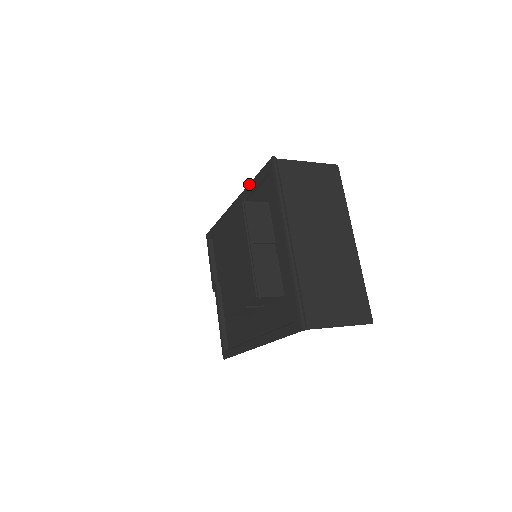
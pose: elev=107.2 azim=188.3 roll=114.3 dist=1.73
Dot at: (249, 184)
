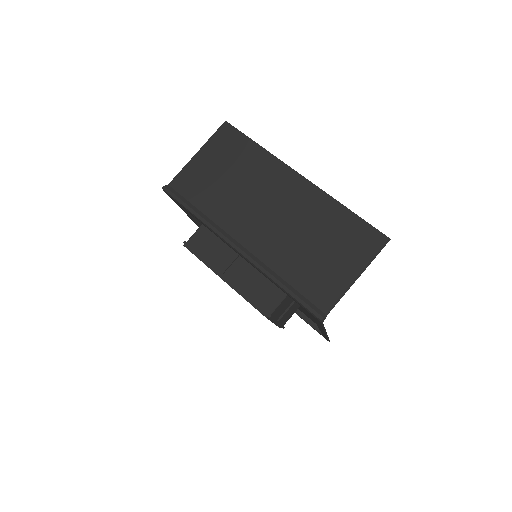
Dot at: occluded
